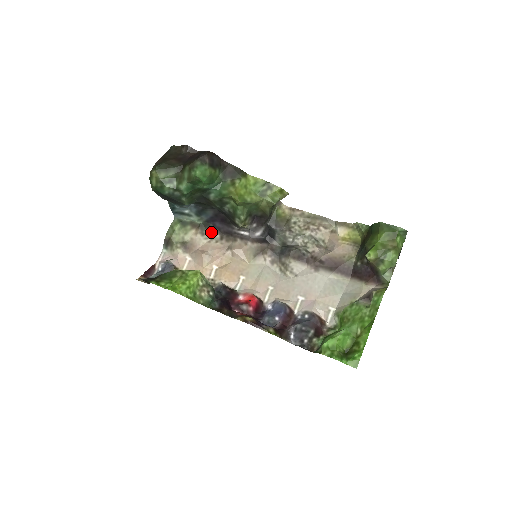
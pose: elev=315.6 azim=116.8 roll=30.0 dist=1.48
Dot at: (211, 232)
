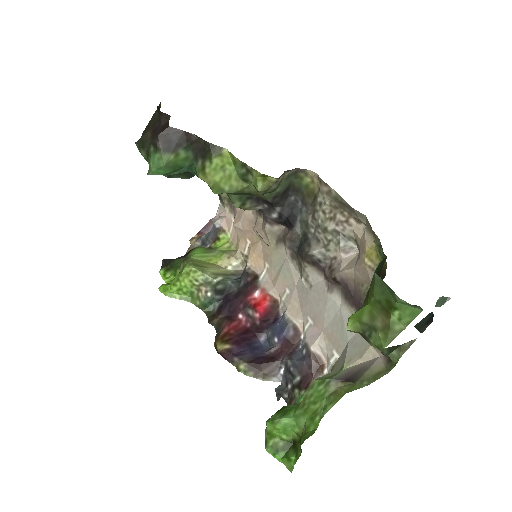
Dot at: occluded
